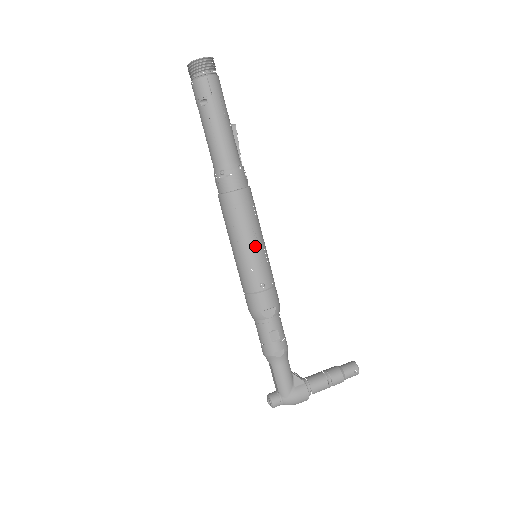
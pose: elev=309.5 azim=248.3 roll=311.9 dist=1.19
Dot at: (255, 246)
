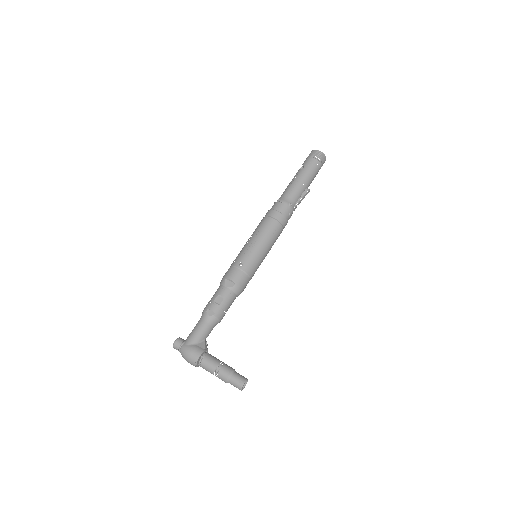
Dot at: (258, 243)
